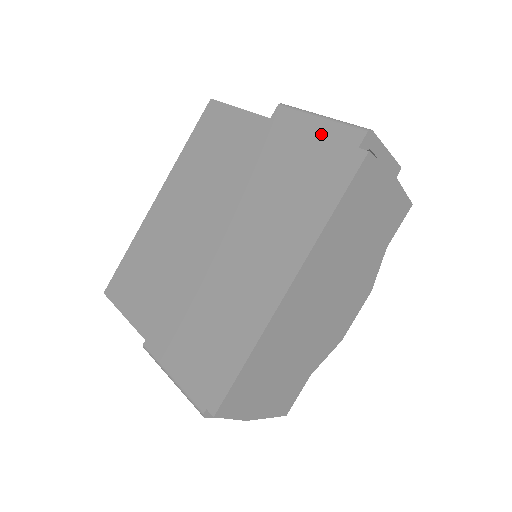
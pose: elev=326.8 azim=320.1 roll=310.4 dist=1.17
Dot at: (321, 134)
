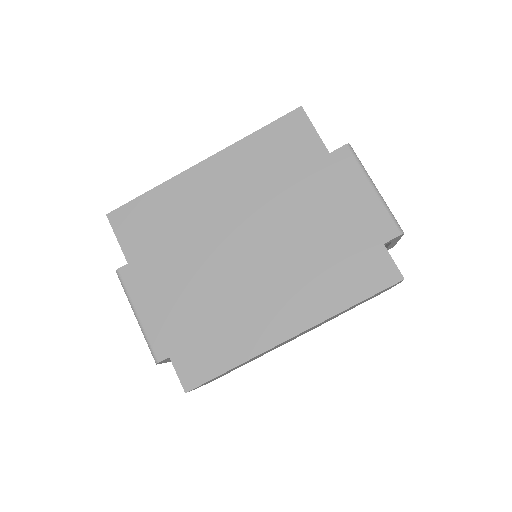
Dot at: (367, 205)
